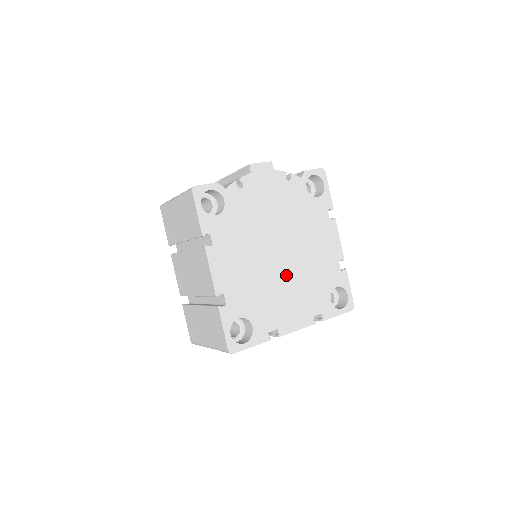
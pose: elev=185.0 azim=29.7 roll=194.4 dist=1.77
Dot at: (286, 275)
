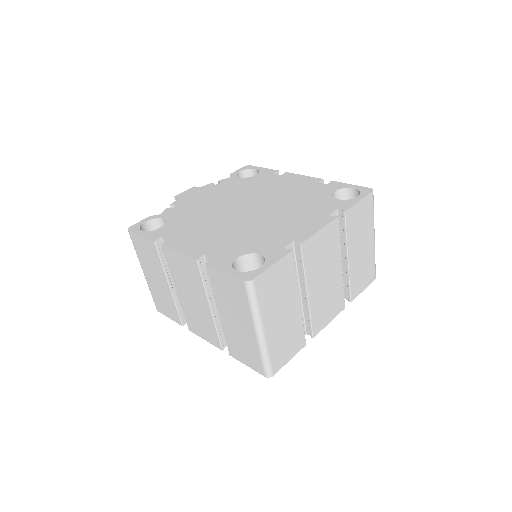
Dot at: (267, 214)
